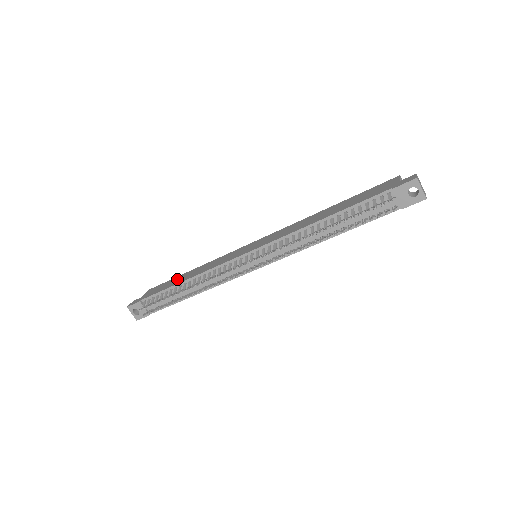
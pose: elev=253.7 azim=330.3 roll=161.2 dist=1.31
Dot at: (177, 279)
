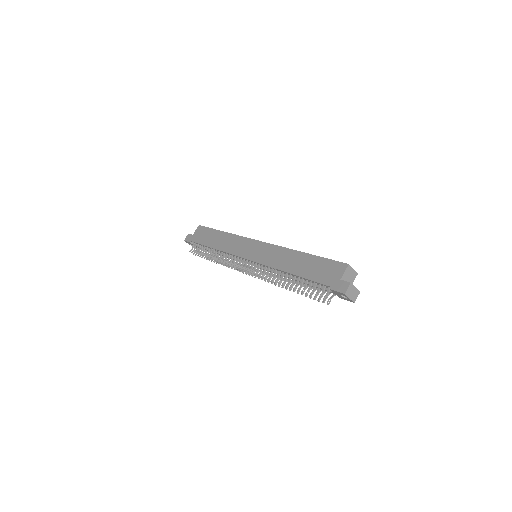
Dot at: (212, 236)
